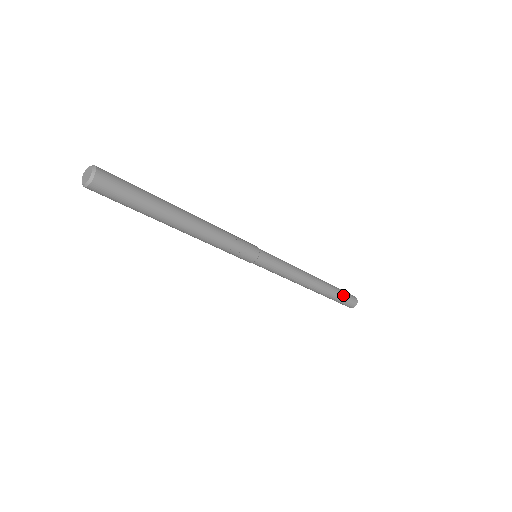
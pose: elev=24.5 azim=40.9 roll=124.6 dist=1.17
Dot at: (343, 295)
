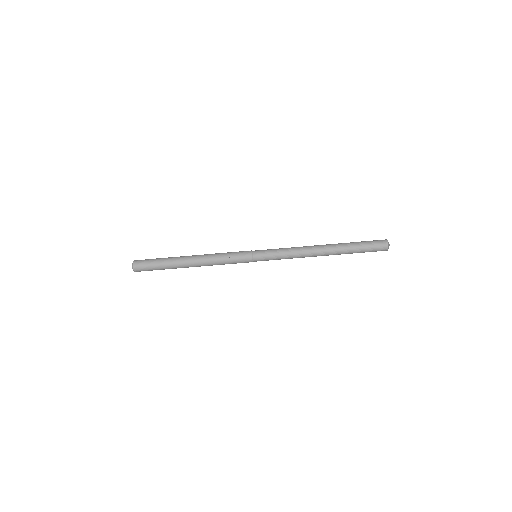
Dot at: (363, 247)
